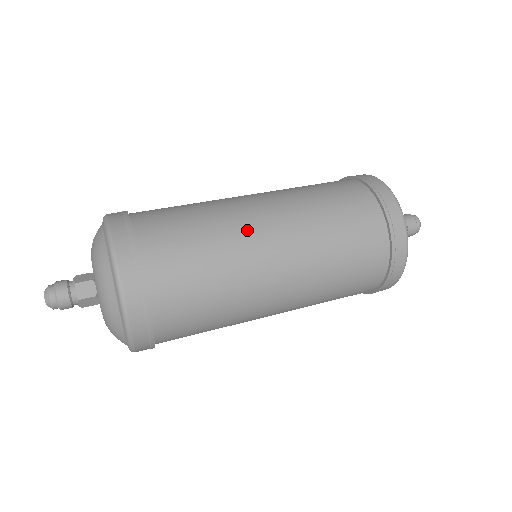
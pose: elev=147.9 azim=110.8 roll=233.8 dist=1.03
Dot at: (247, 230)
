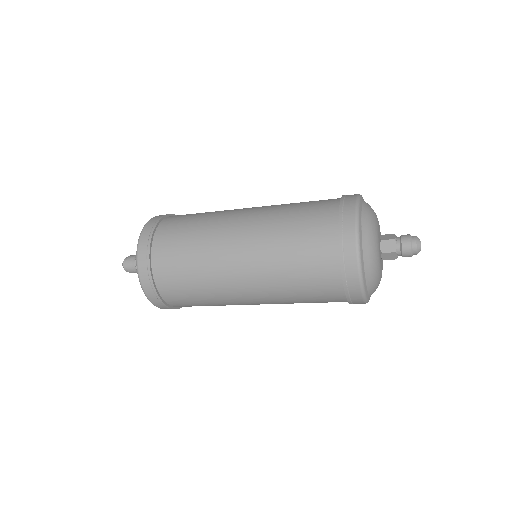
Dot at: (222, 236)
